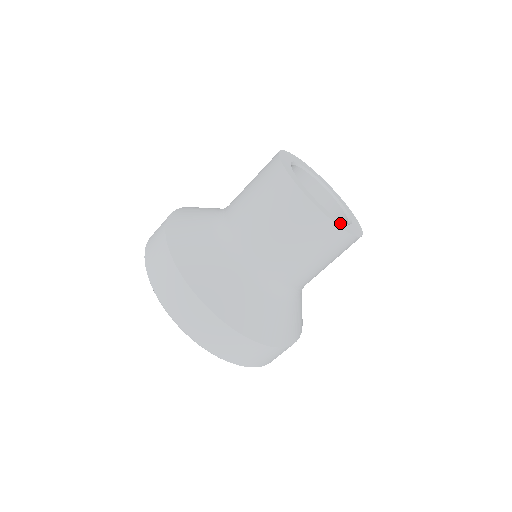
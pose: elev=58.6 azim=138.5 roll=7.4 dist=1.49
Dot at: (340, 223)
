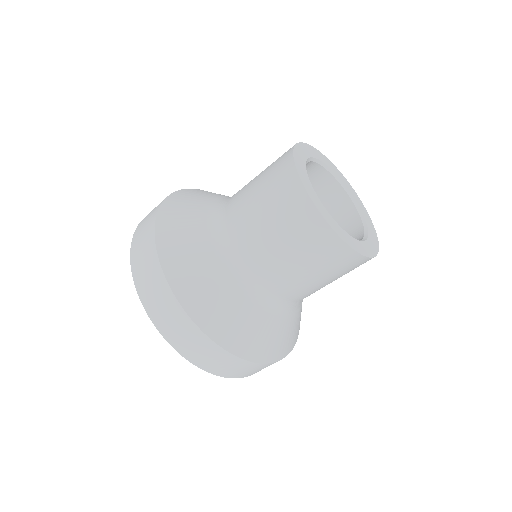
Dot at: (372, 237)
